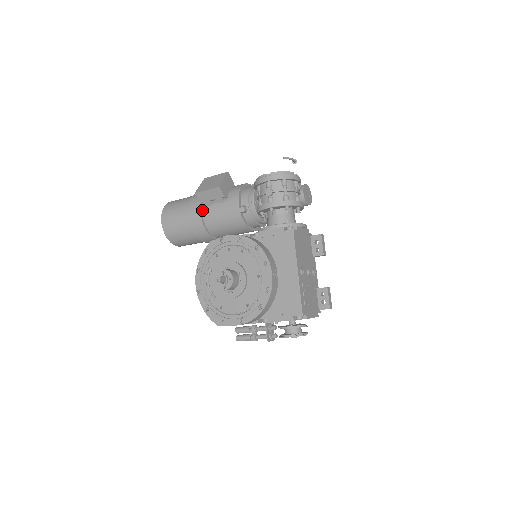
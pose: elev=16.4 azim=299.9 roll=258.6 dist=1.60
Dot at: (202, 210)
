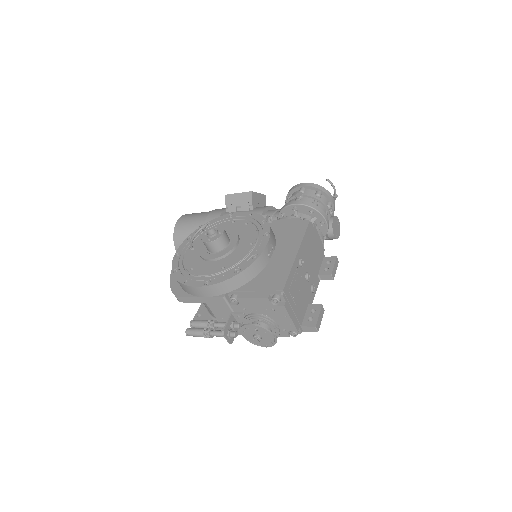
Dot at: occluded
